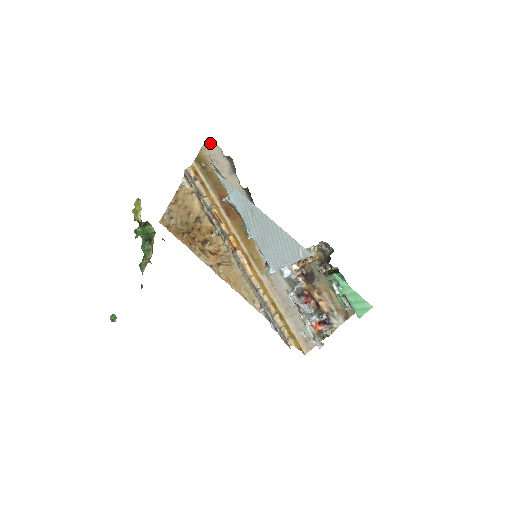
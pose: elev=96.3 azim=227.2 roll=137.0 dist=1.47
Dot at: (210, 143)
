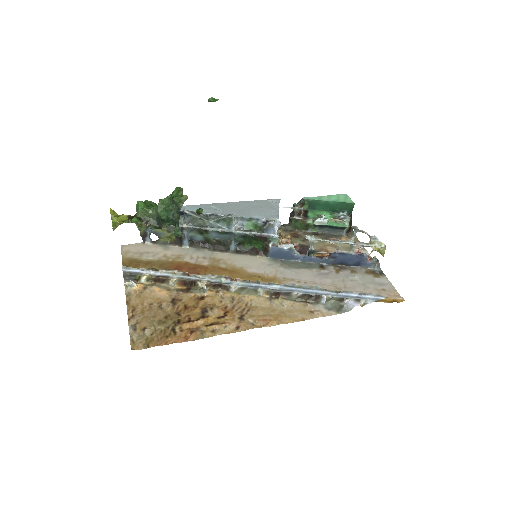
Dot at: (127, 247)
